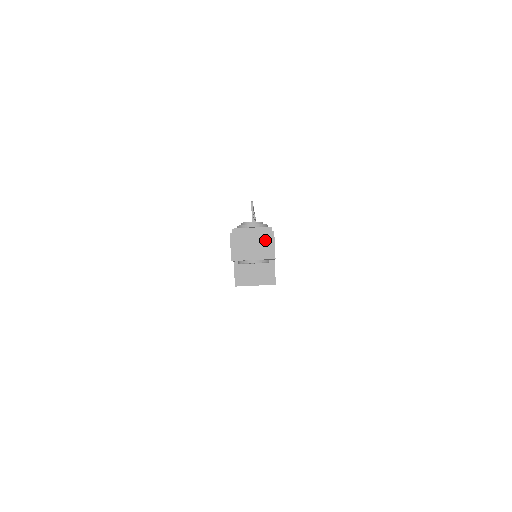
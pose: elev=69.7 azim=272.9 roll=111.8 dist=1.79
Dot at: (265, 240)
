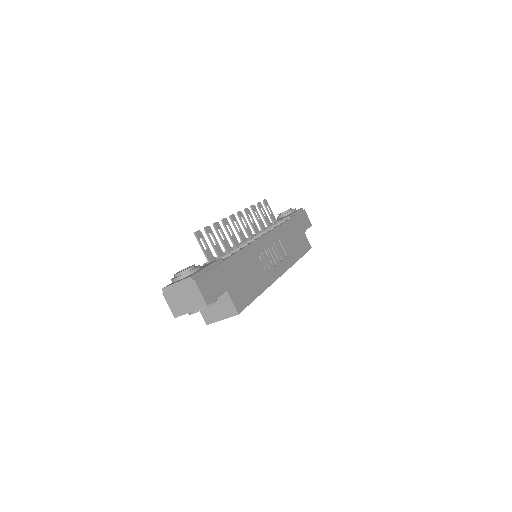
Dot at: (191, 291)
